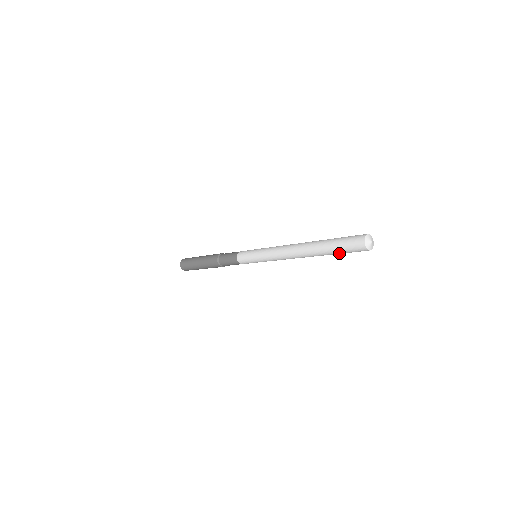
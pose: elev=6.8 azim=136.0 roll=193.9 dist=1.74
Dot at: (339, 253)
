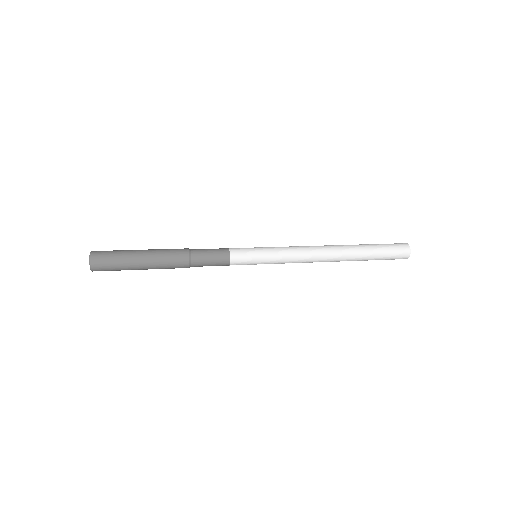
Dot at: occluded
